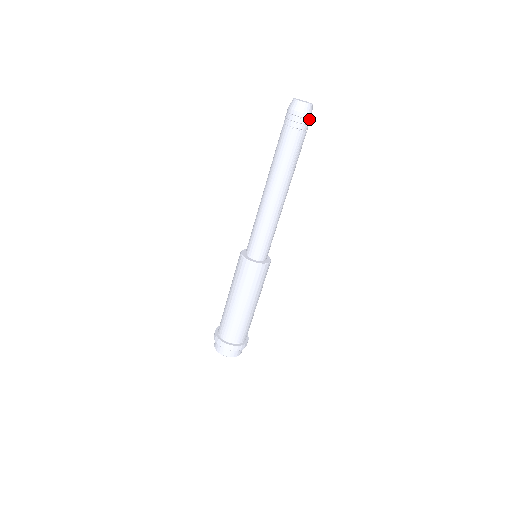
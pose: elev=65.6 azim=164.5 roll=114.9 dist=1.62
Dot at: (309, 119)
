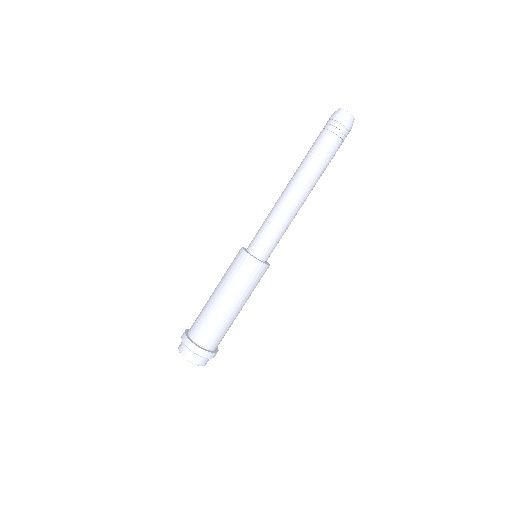
Dot at: (348, 131)
